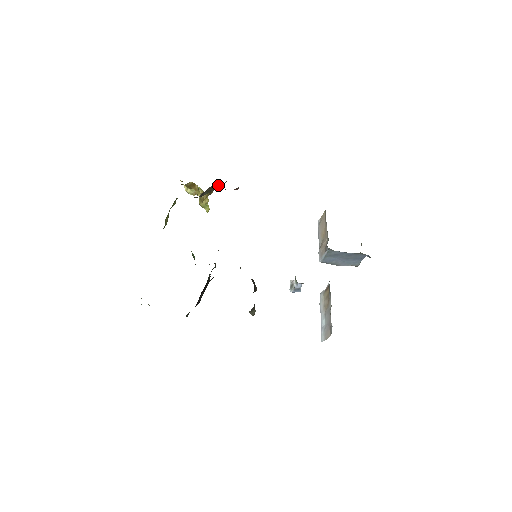
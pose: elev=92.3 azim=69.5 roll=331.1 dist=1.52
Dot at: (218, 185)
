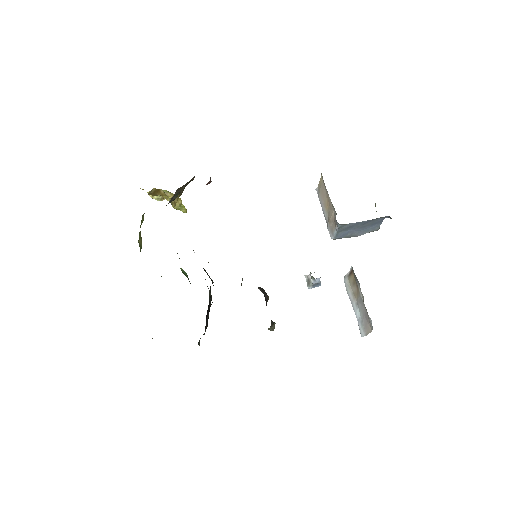
Dot at: (186, 183)
